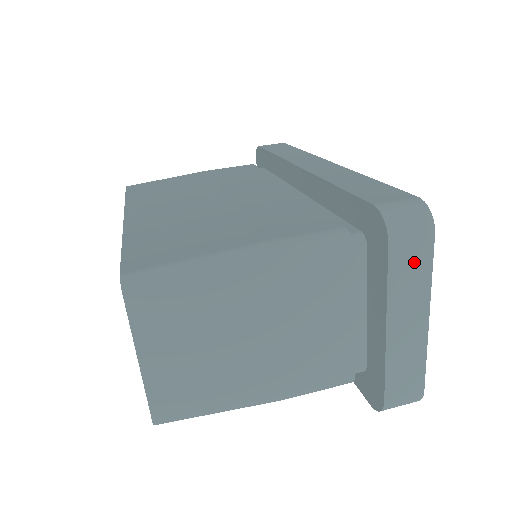
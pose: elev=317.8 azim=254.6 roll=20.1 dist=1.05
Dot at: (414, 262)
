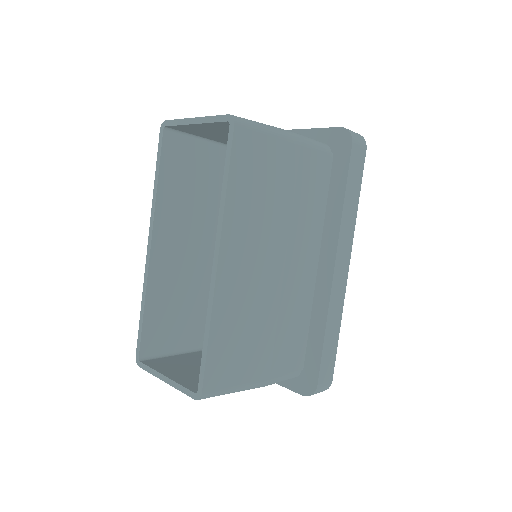
Dot at: occluded
